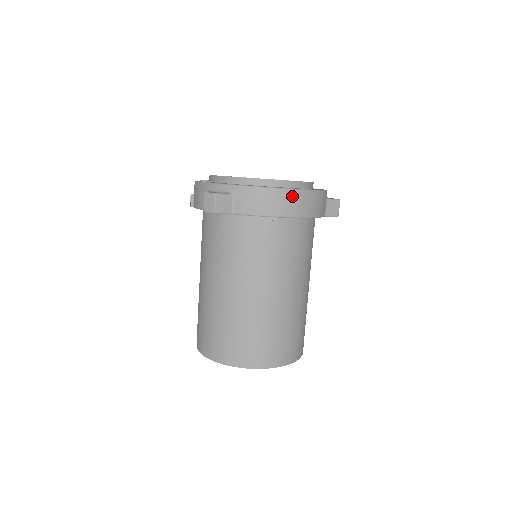
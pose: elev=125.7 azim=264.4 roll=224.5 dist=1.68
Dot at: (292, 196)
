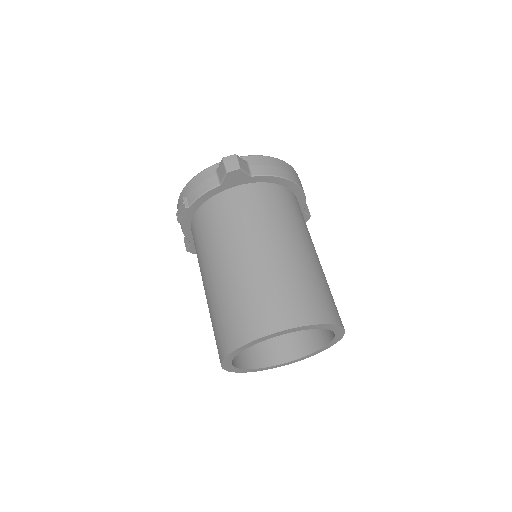
Dot at: (290, 168)
